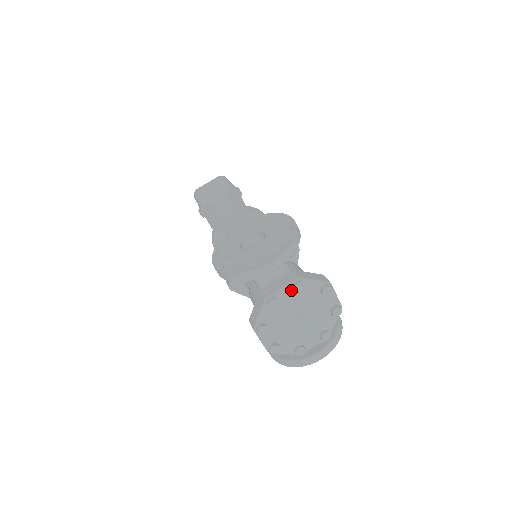
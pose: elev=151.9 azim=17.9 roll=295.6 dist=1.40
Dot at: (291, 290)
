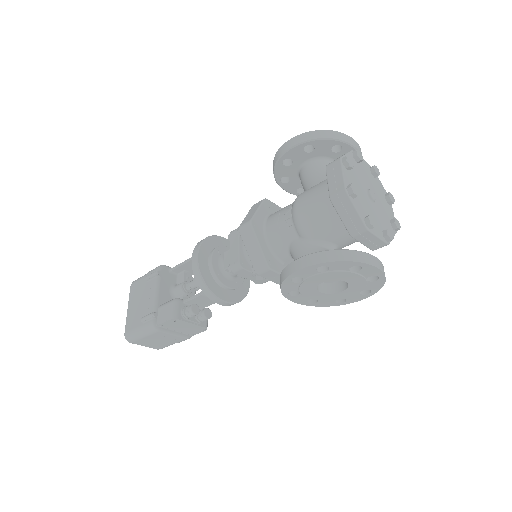
Dot at: (368, 169)
